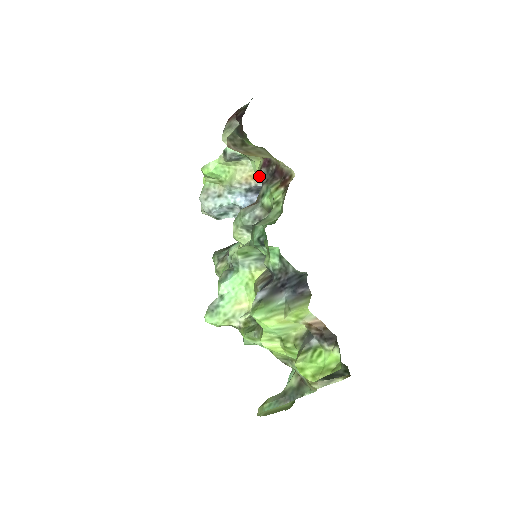
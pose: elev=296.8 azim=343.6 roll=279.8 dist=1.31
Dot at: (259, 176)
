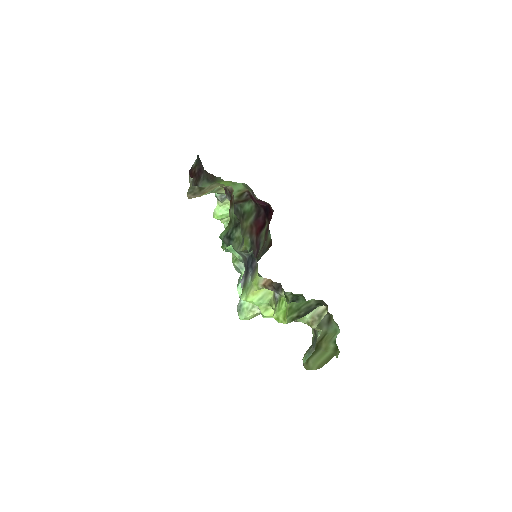
Dot at: occluded
